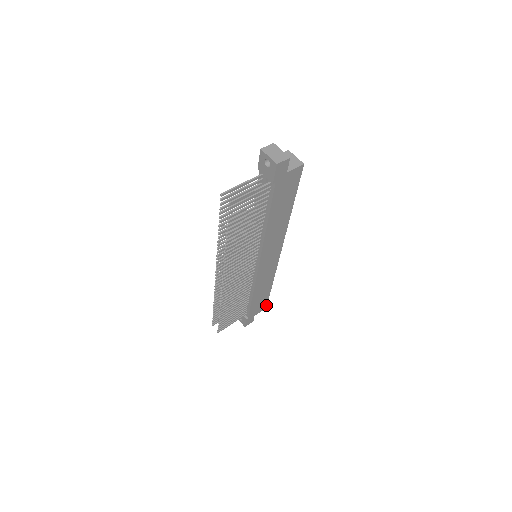
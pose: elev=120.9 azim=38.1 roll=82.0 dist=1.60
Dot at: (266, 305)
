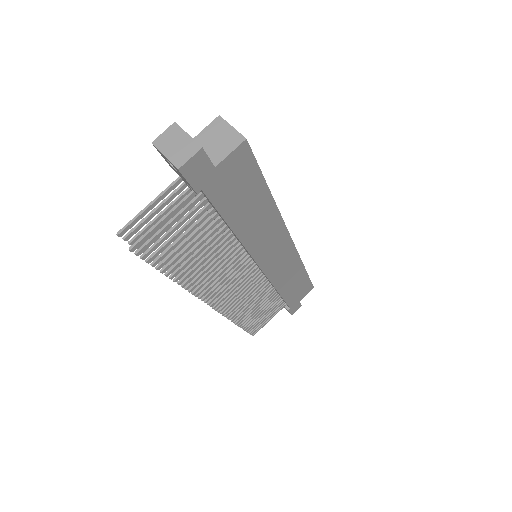
Dot at: (312, 286)
